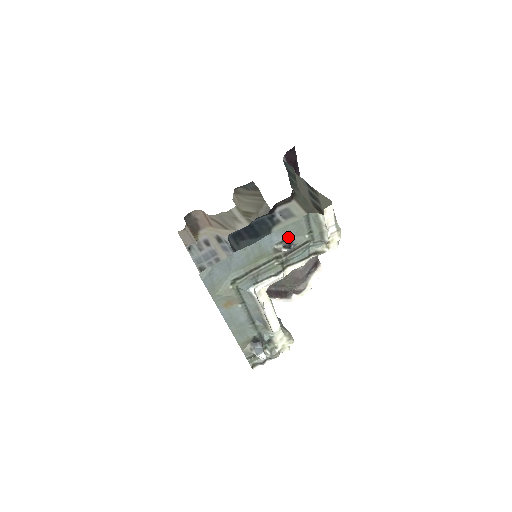
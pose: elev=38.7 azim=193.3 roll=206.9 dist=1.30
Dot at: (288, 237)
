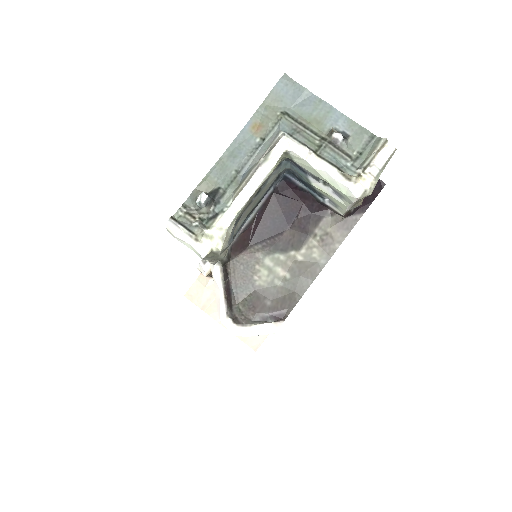
Dot at: (346, 135)
